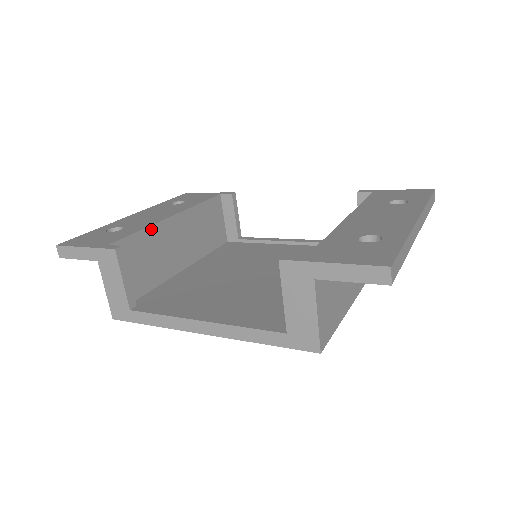
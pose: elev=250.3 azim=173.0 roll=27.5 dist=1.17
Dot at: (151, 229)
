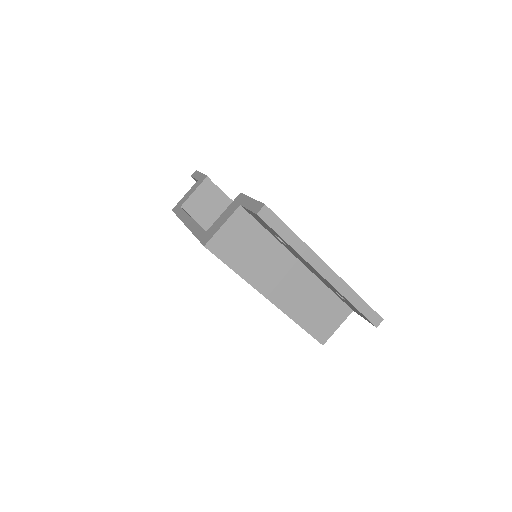
Dot at: occluded
